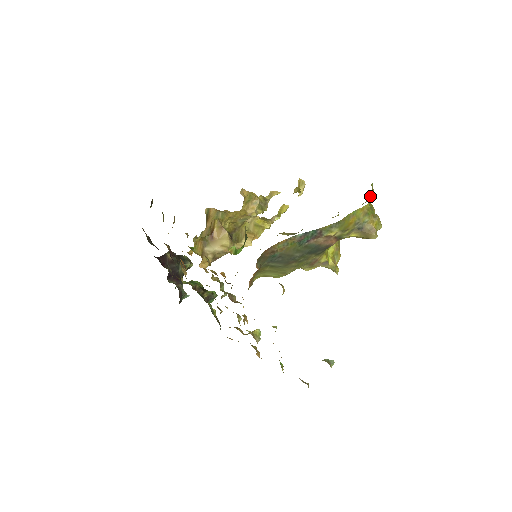
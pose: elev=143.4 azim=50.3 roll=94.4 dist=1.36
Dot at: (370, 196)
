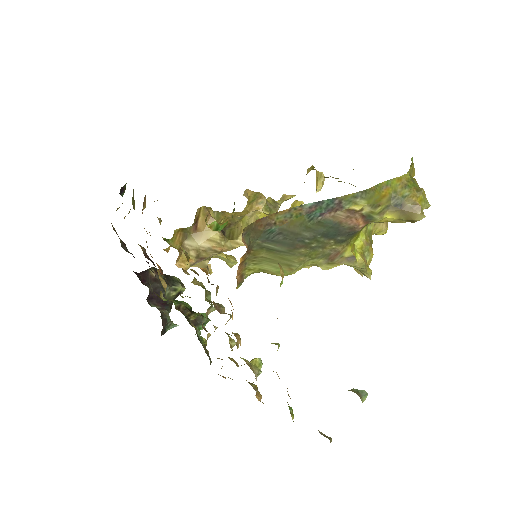
Dot at: (410, 167)
